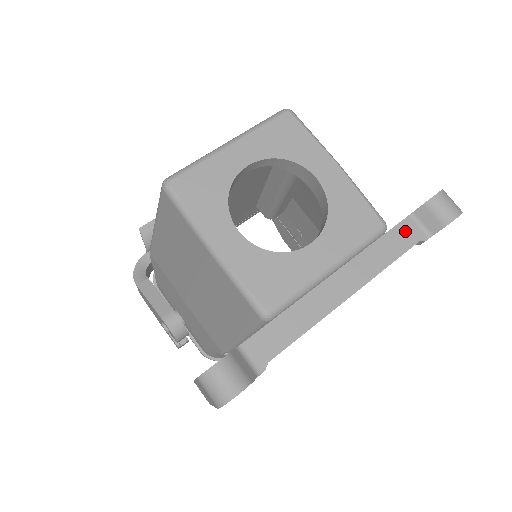
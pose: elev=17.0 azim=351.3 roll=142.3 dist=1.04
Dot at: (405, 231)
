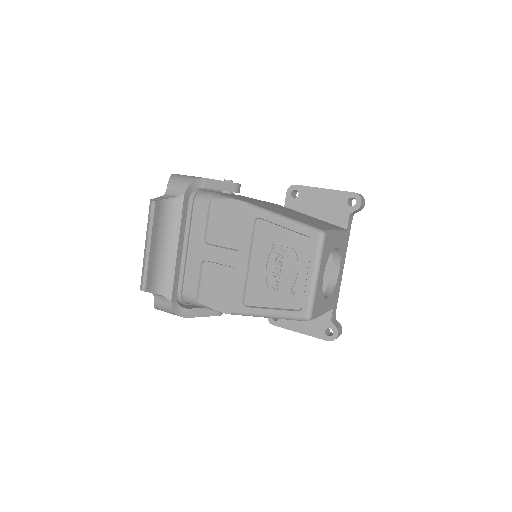
Dot at: (349, 223)
